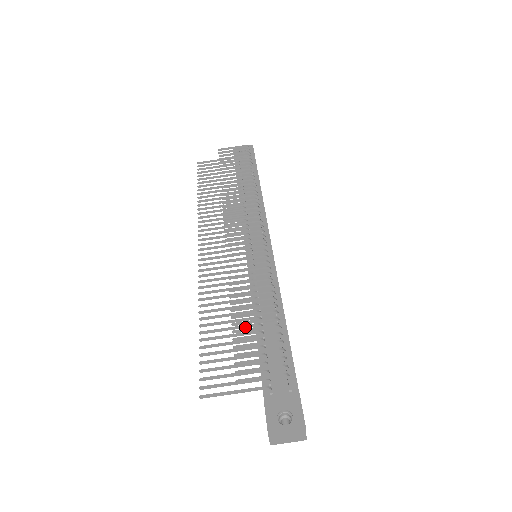
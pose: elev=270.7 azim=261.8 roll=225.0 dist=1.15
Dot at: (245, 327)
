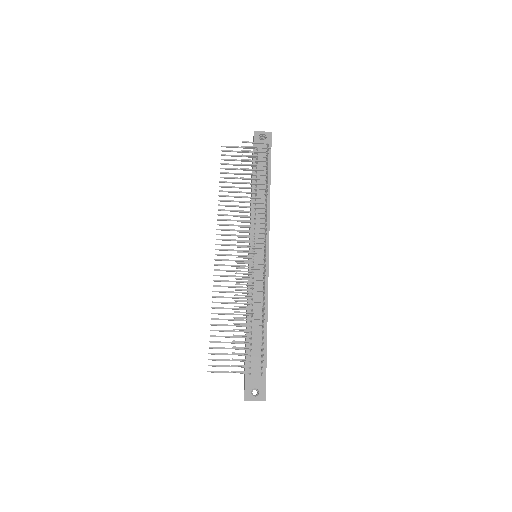
Dot at: (241, 326)
